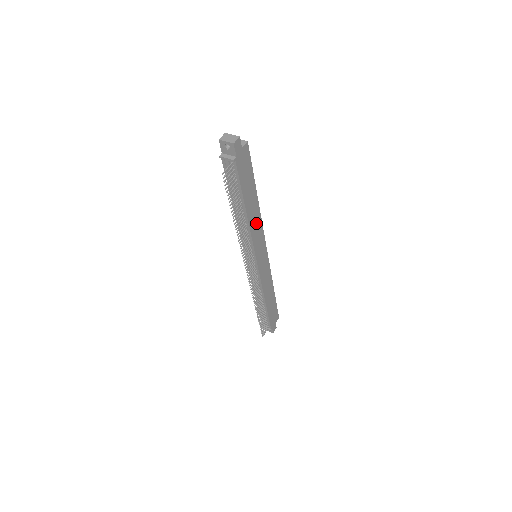
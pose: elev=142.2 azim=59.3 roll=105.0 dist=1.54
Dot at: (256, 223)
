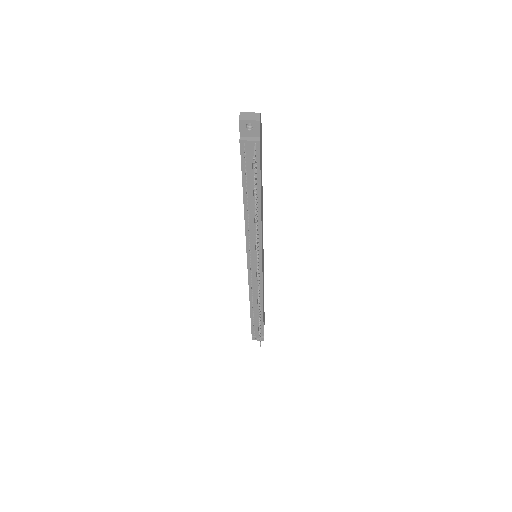
Dot at: (262, 216)
